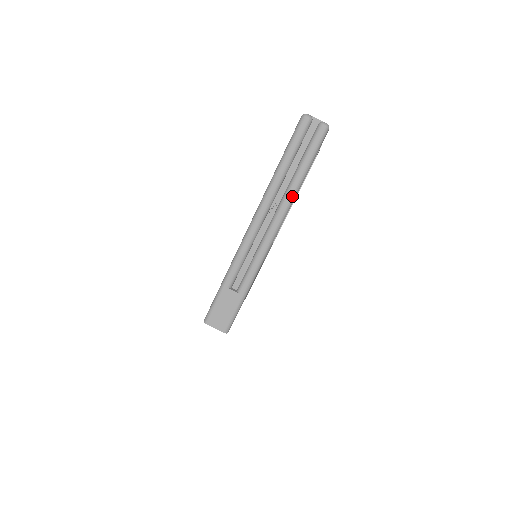
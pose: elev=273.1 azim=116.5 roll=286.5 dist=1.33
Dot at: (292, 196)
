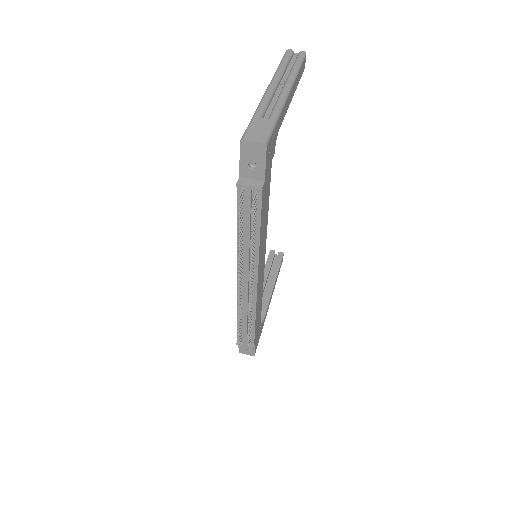
Dot at: (294, 74)
